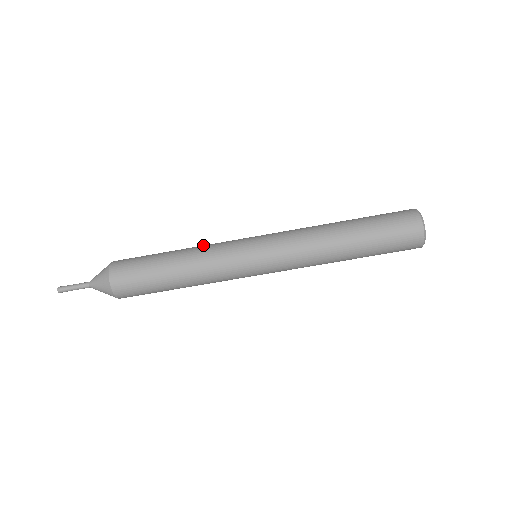
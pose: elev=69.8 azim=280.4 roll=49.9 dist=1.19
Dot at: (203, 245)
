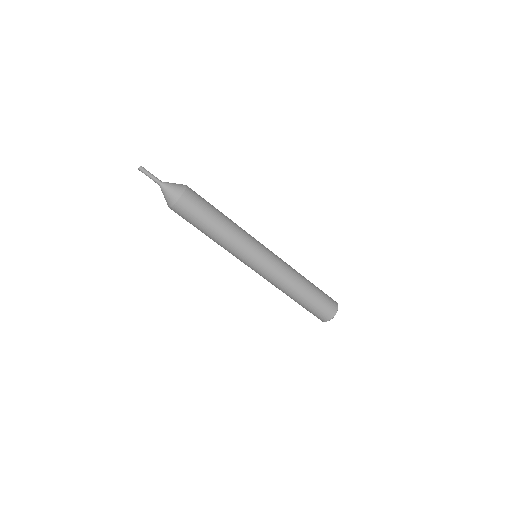
Dot at: occluded
